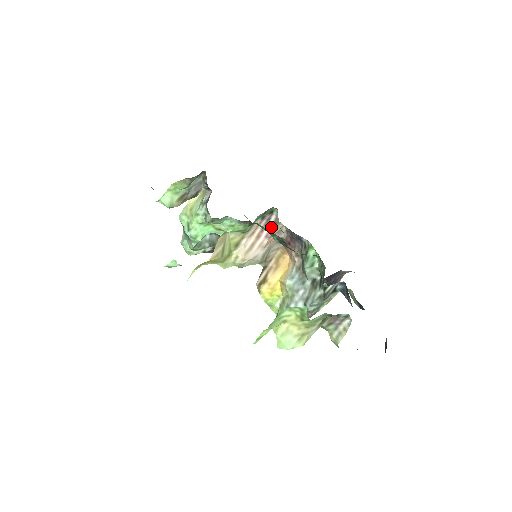
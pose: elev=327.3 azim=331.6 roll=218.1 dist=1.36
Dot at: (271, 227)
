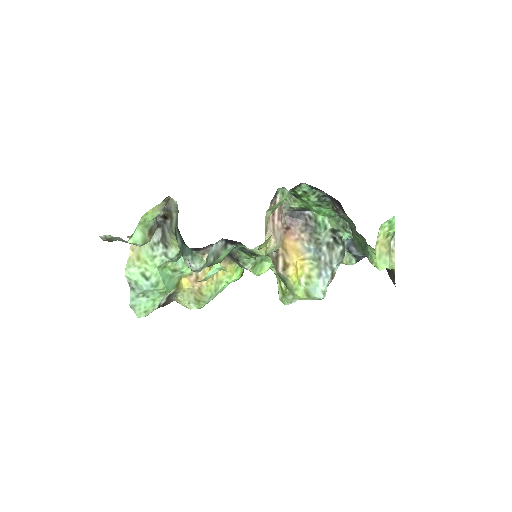
Dot at: (278, 210)
